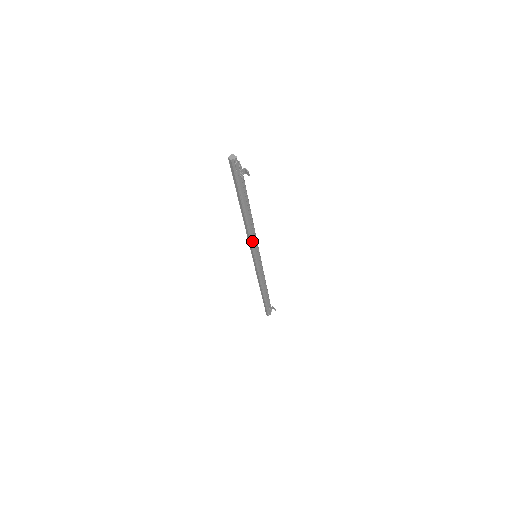
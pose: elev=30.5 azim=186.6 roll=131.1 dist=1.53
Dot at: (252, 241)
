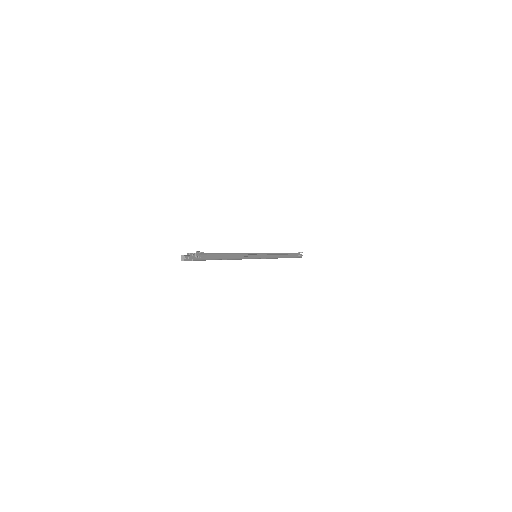
Dot at: (244, 258)
